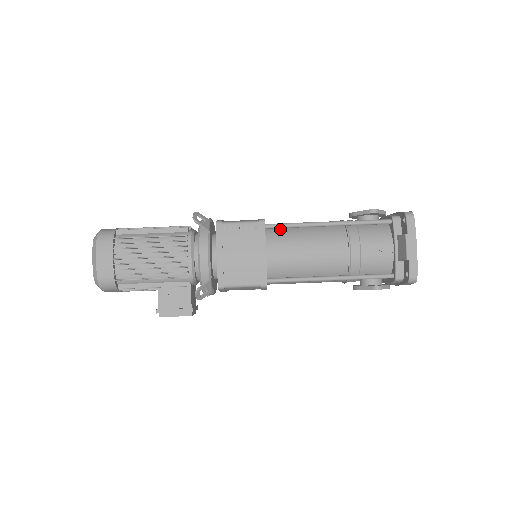
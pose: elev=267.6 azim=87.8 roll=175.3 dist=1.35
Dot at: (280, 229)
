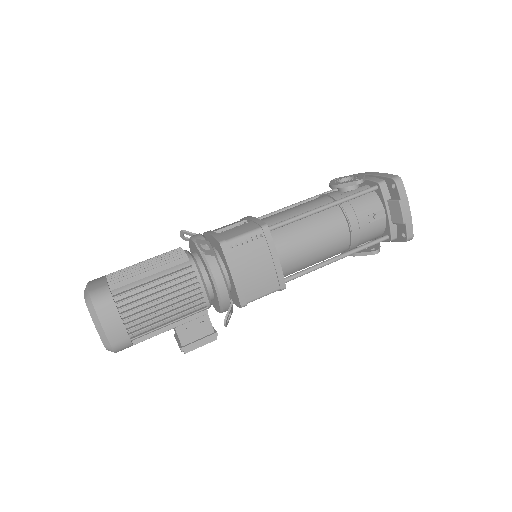
Dot at: occluded
